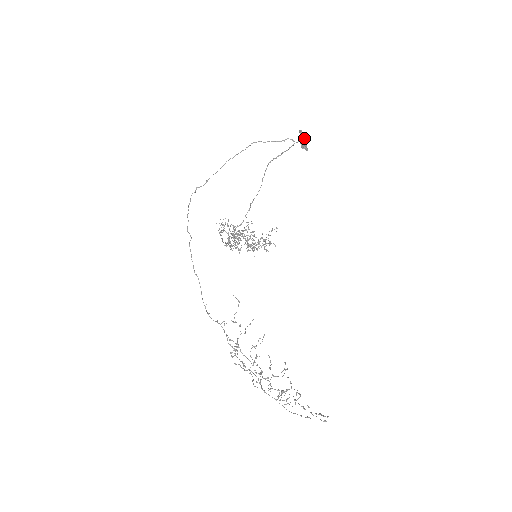
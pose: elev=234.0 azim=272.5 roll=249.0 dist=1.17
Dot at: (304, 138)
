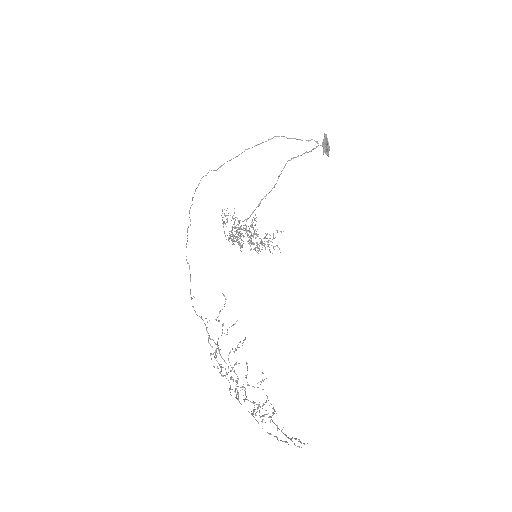
Dot at: (328, 143)
